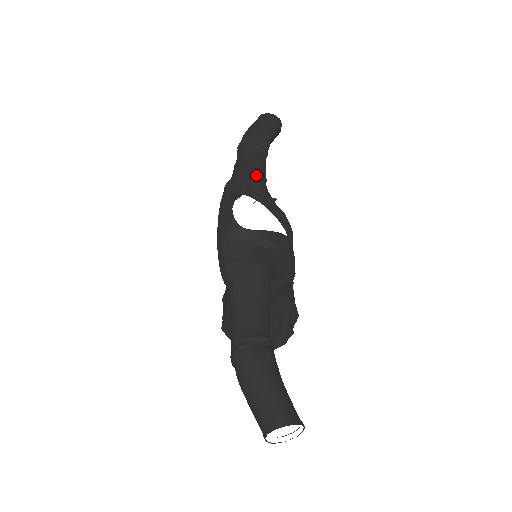
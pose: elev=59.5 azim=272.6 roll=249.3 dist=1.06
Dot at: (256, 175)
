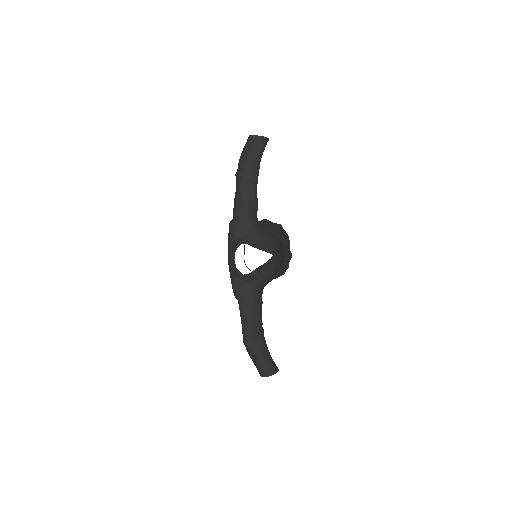
Dot at: (249, 219)
